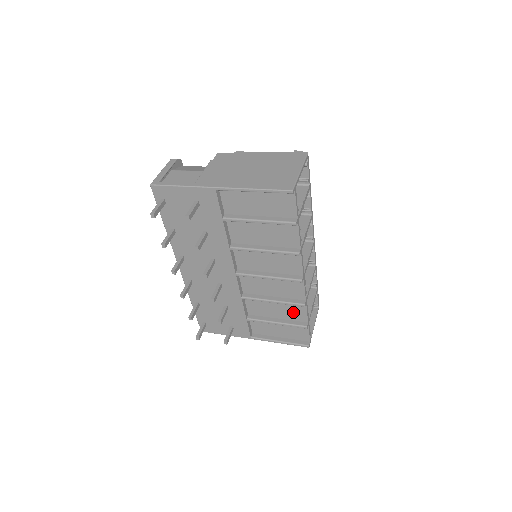
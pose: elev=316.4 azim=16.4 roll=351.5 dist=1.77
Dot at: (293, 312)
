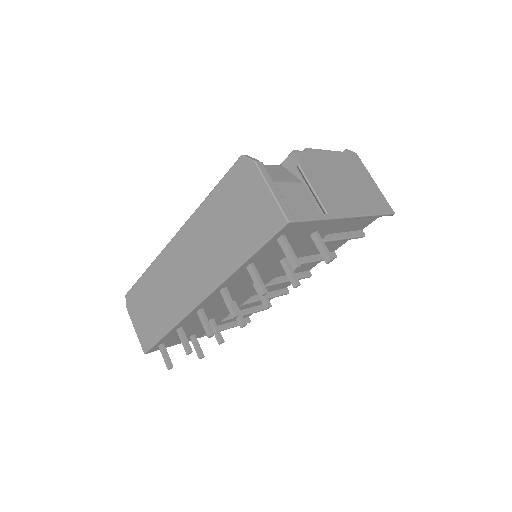
Dot at: occluded
